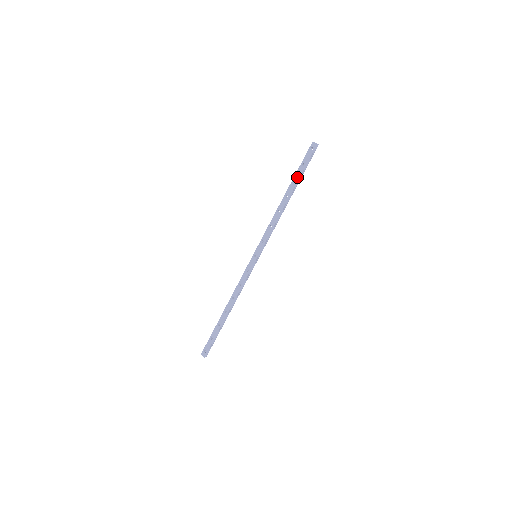
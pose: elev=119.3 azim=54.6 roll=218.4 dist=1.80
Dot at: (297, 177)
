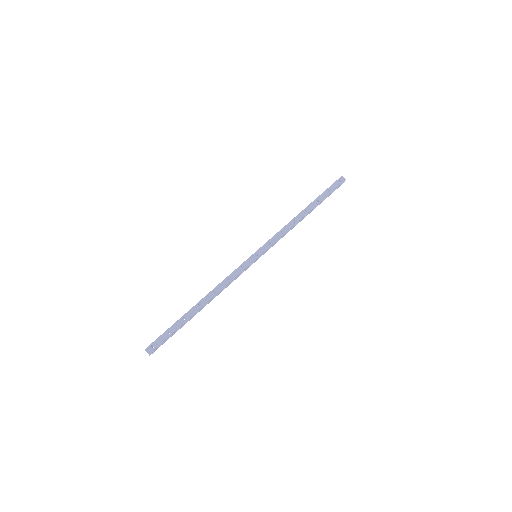
Dot at: (320, 198)
